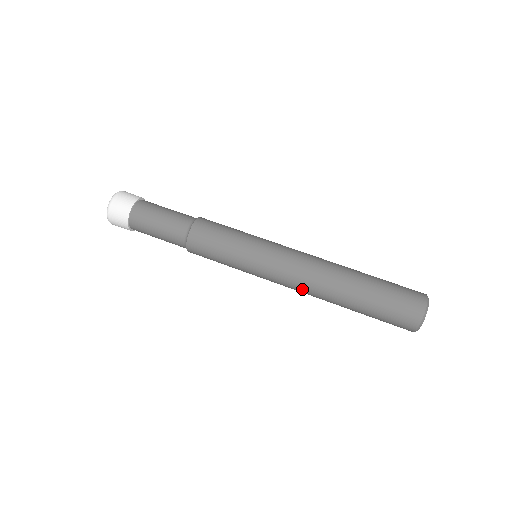
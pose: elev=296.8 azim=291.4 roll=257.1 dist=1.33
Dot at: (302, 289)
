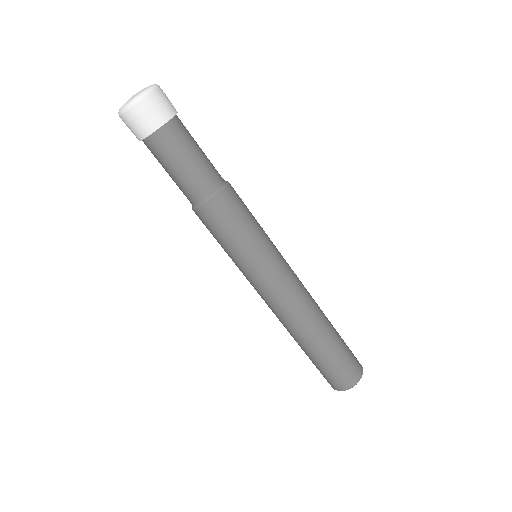
Dot at: occluded
